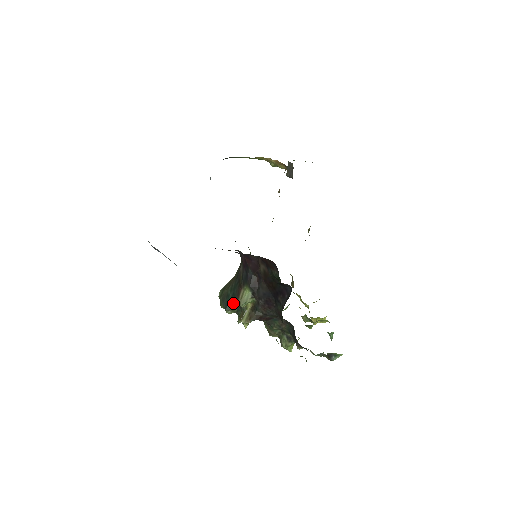
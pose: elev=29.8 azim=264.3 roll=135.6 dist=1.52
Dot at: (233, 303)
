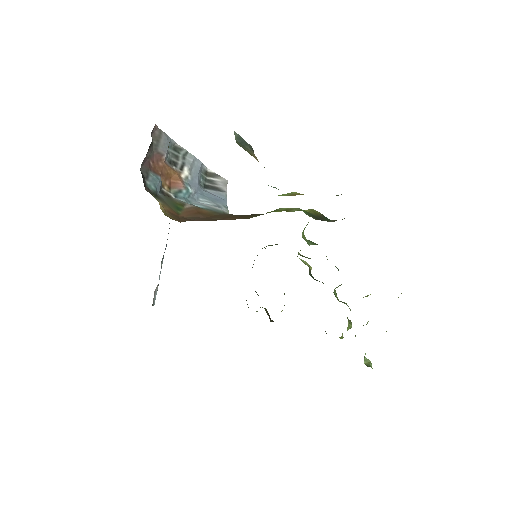
Dot at: occluded
